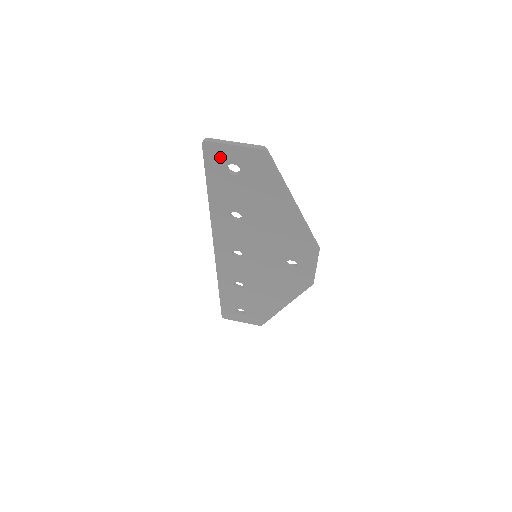
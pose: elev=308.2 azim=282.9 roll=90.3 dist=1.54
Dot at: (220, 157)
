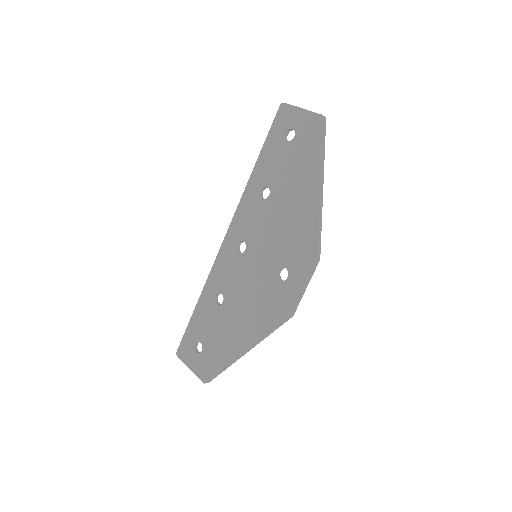
Dot at: (286, 120)
